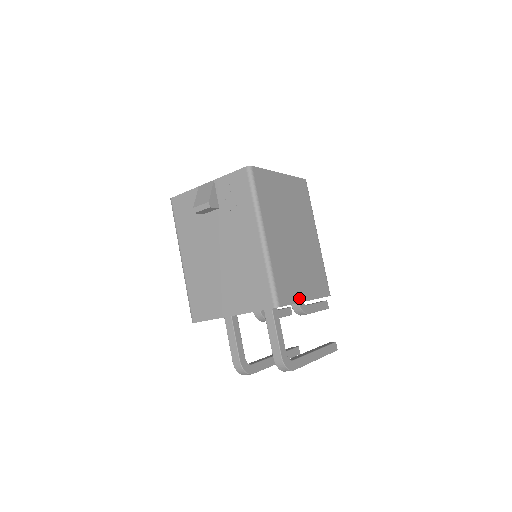
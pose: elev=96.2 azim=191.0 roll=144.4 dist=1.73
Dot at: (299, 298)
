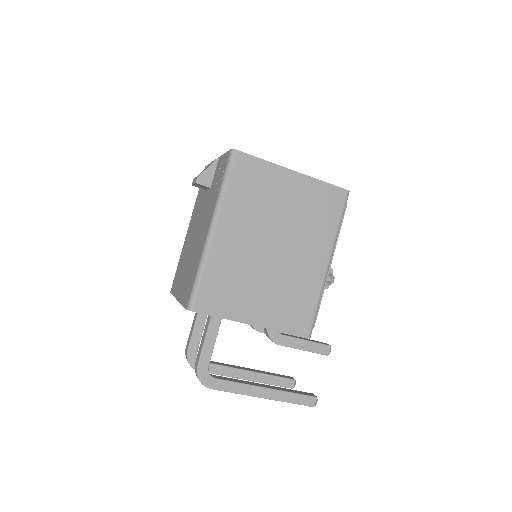
Dot at: (237, 316)
